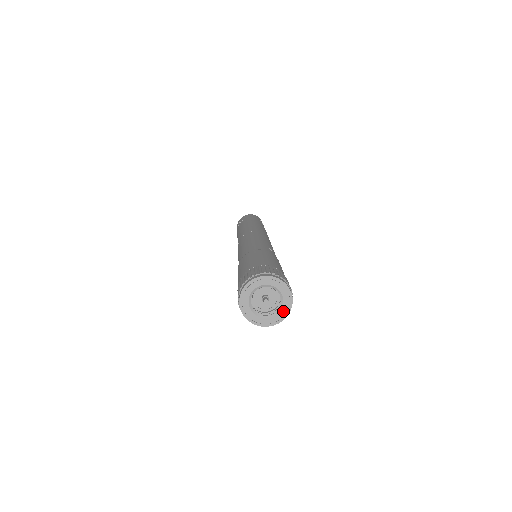
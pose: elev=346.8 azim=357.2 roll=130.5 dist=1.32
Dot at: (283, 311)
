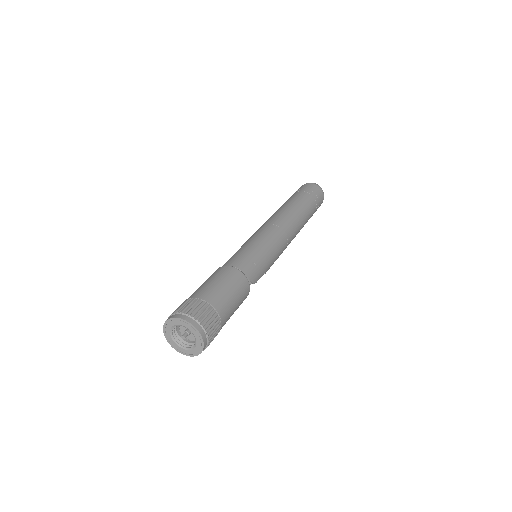
Dot at: (196, 350)
